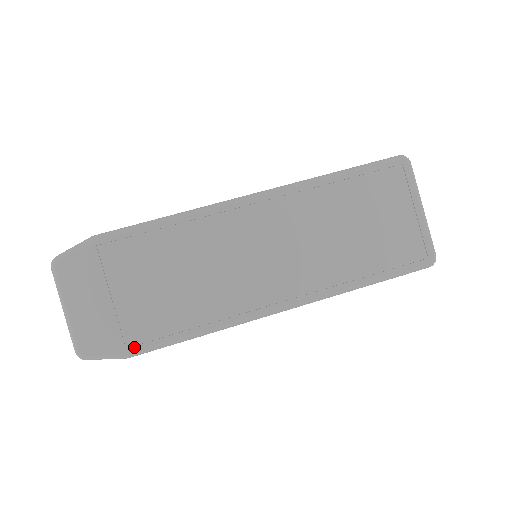
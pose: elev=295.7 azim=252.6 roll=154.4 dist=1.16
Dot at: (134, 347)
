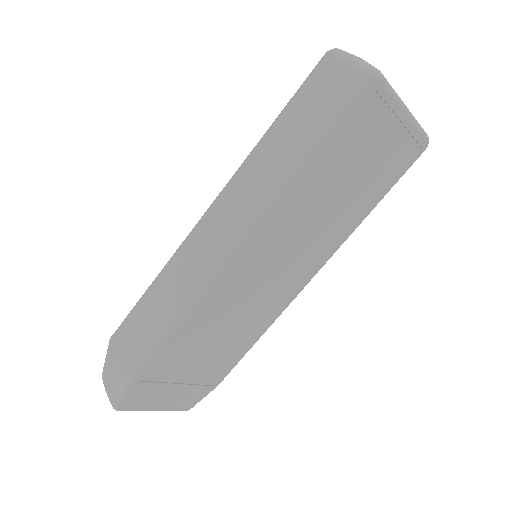
Dot at: (219, 382)
